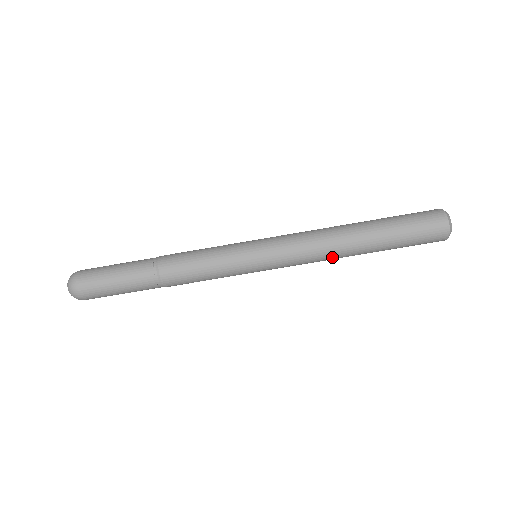
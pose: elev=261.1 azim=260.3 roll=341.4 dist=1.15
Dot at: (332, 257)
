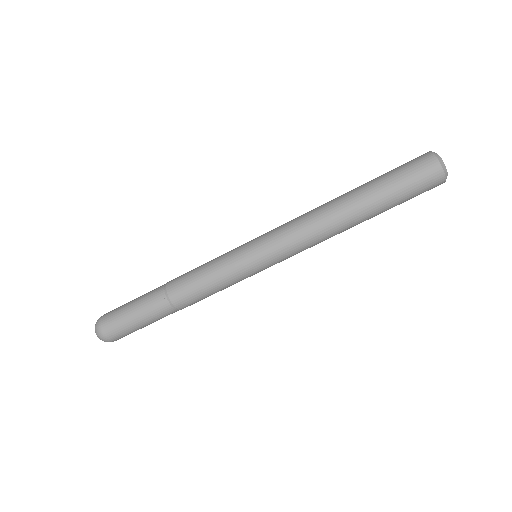
Dot at: (328, 234)
